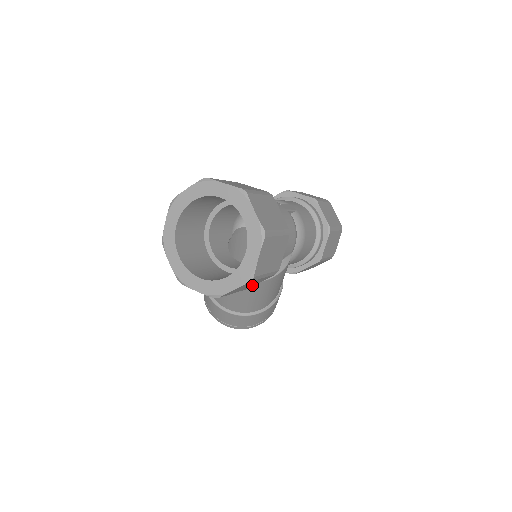
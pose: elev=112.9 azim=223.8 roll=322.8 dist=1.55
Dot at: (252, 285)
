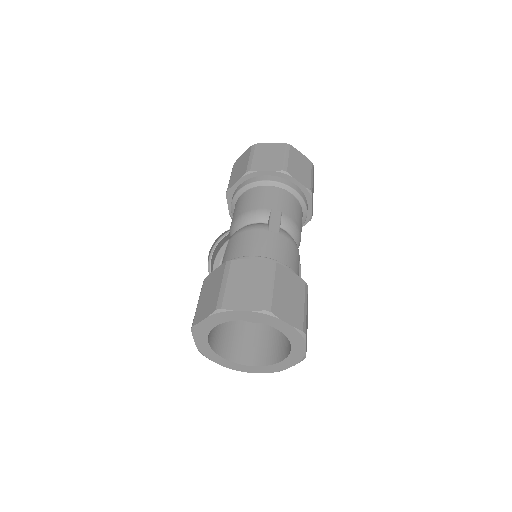
Dot at: occluded
